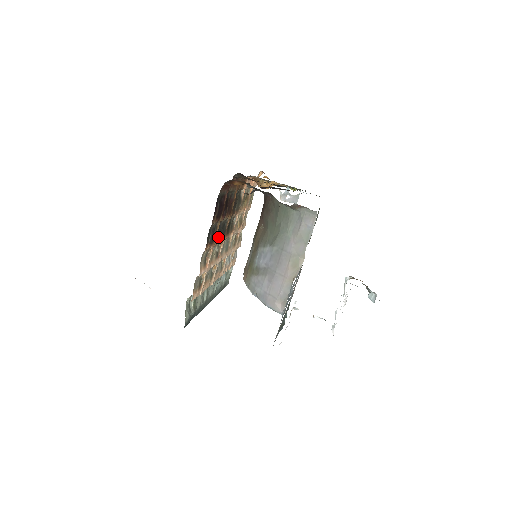
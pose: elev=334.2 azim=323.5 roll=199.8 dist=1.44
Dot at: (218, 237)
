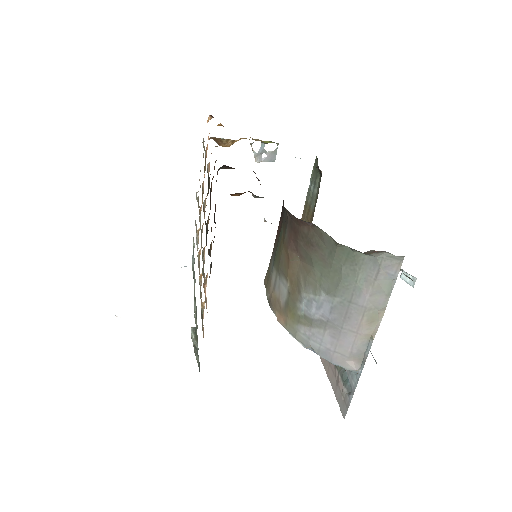
Dot at: (208, 251)
